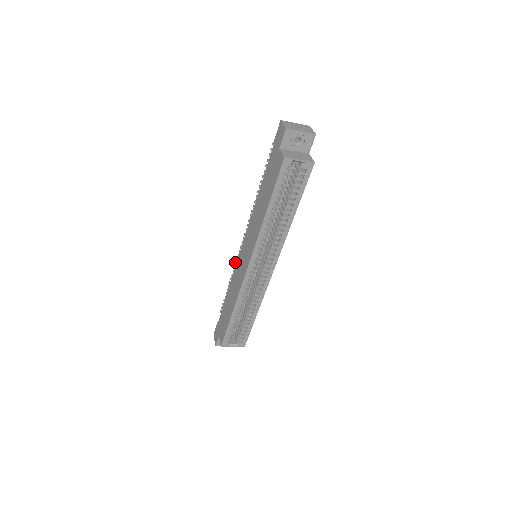
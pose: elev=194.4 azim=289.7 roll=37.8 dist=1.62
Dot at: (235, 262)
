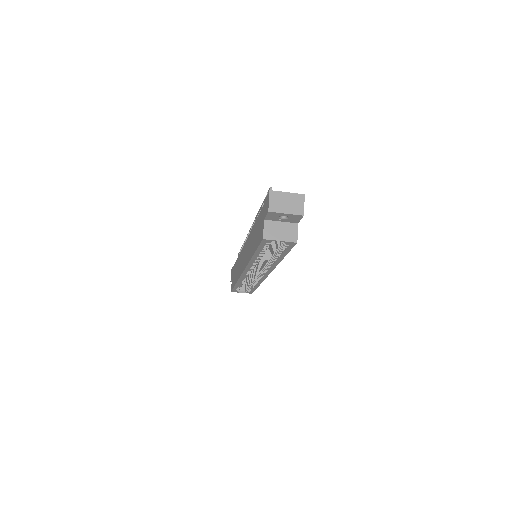
Dot at: (246, 237)
